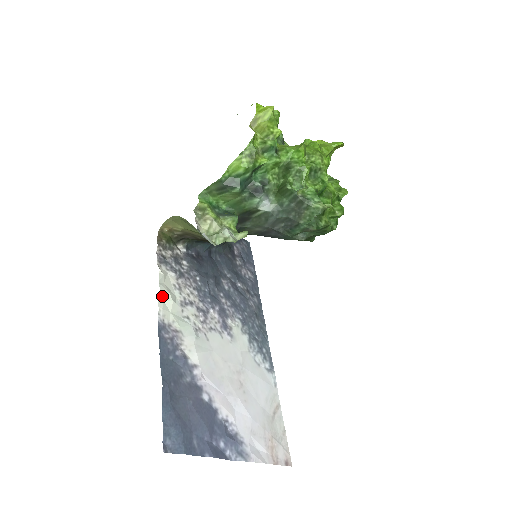
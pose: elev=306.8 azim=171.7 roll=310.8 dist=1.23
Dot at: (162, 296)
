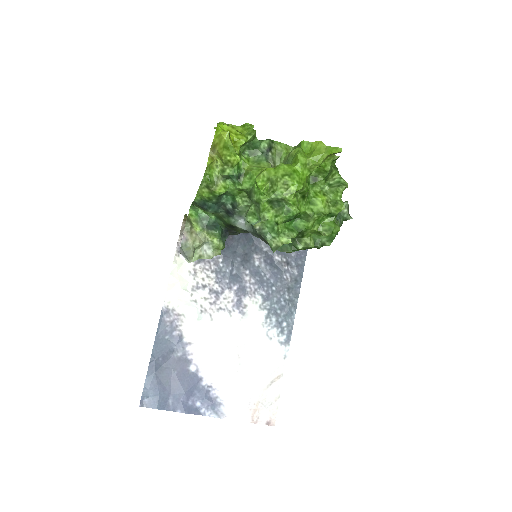
Dot at: (171, 285)
